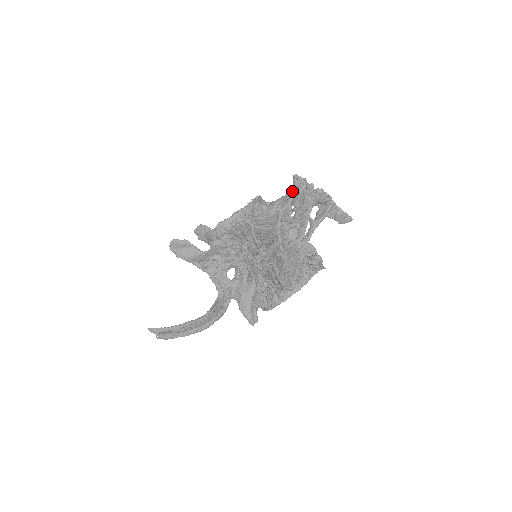
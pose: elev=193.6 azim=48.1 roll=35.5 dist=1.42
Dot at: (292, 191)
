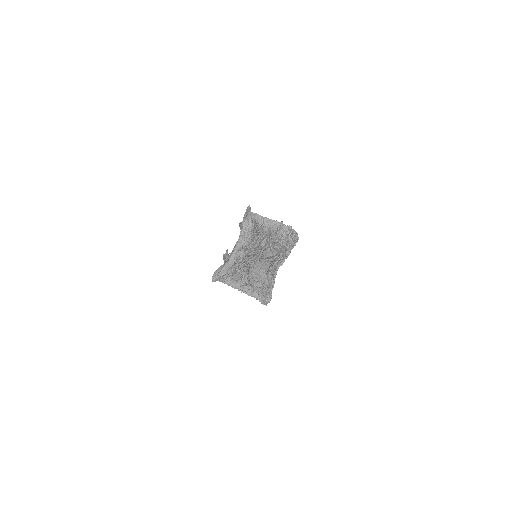
Dot at: occluded
